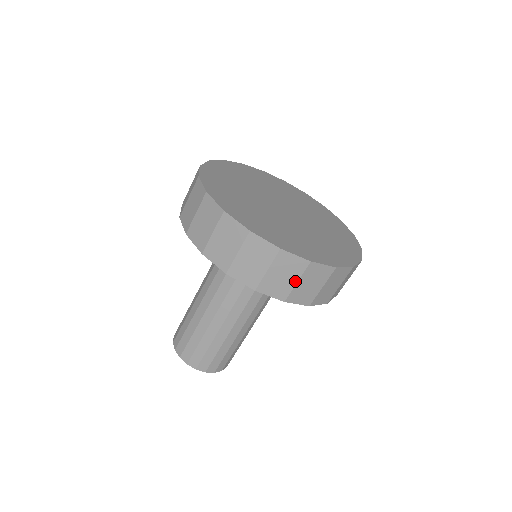
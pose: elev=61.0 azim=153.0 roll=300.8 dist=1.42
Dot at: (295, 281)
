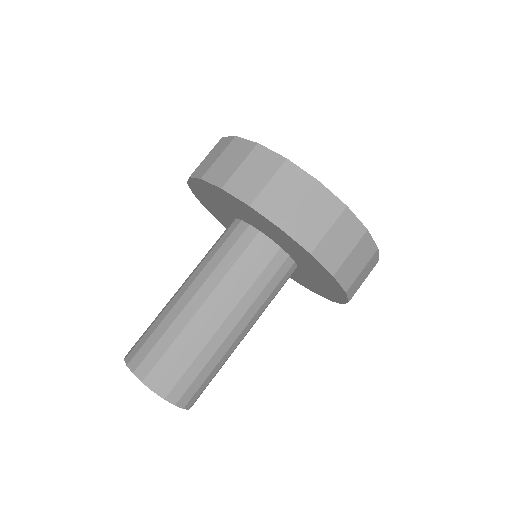
Dot at: (266, 181)
